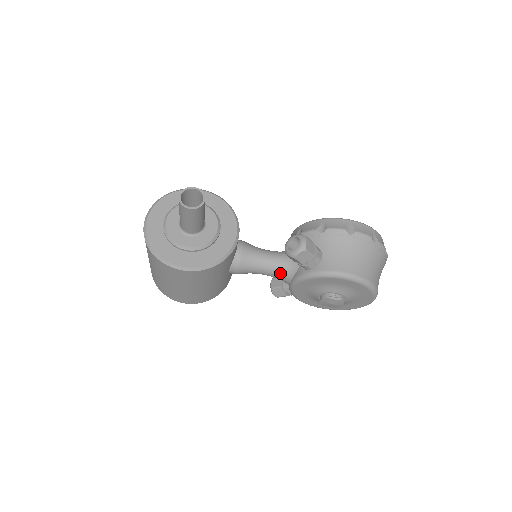
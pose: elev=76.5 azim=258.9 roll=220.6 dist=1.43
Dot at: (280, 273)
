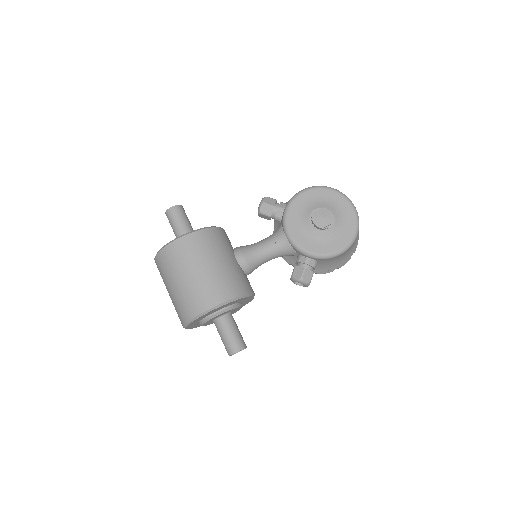
Dot at: (274, 238)
